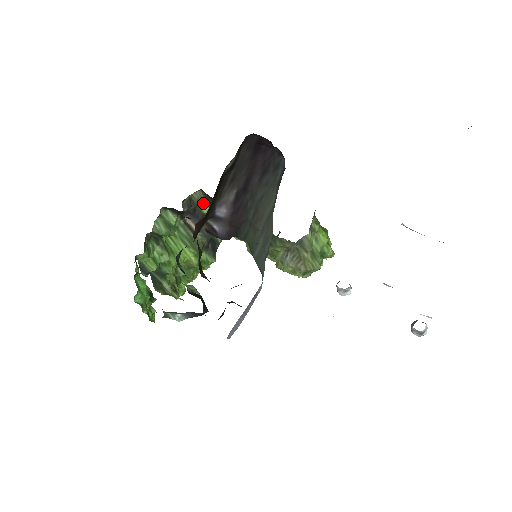
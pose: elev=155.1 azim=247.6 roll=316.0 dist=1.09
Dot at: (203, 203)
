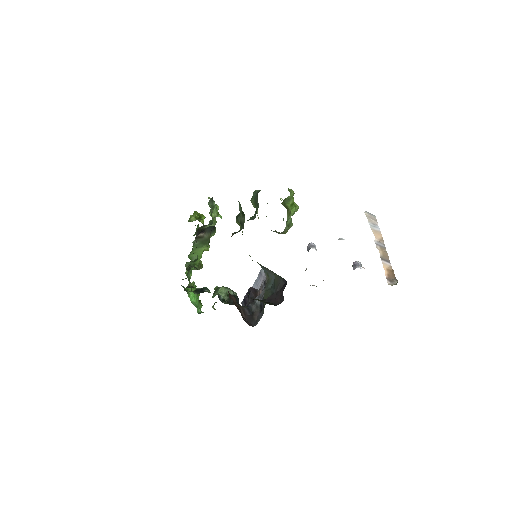
Dot at: (206, 226)
